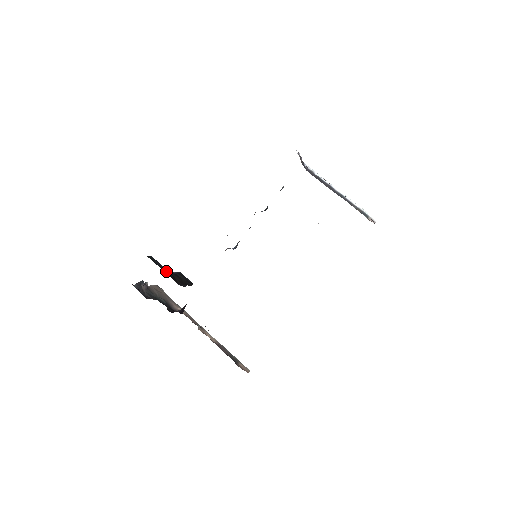
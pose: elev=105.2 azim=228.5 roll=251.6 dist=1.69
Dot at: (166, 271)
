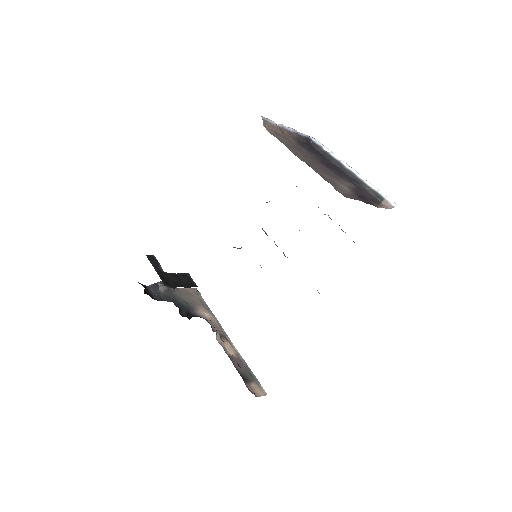
Dot at: (160, 271)
